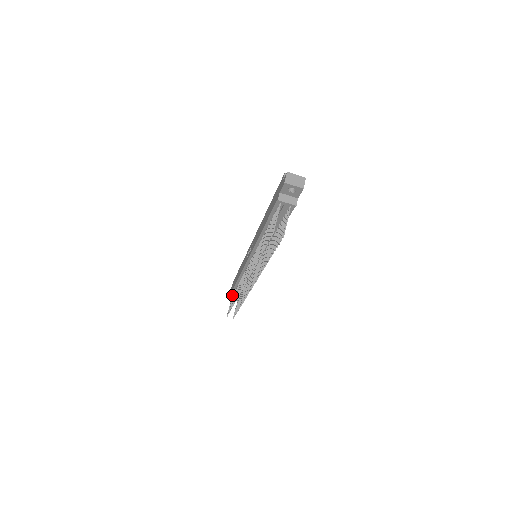
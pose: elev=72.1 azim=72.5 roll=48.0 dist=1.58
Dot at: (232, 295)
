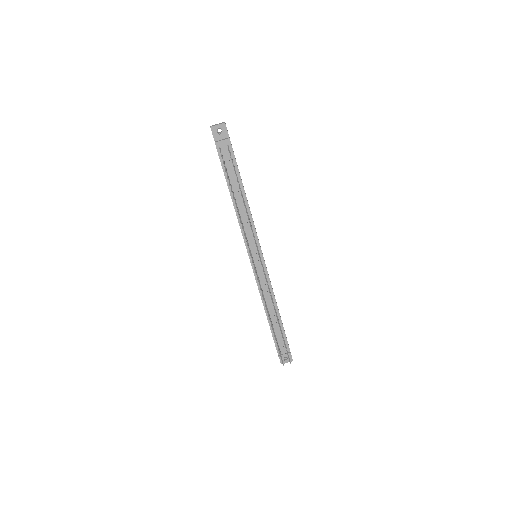
Dot at: occluded
